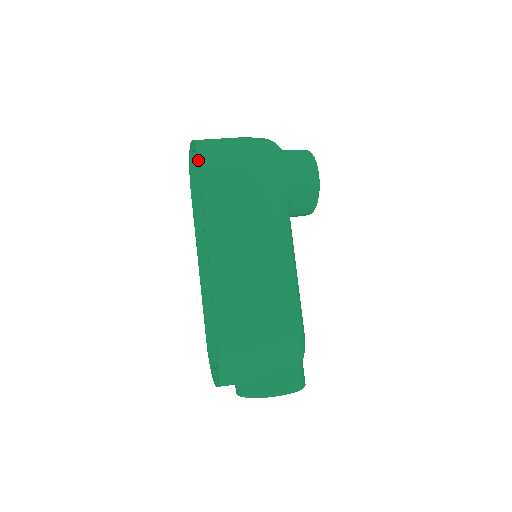
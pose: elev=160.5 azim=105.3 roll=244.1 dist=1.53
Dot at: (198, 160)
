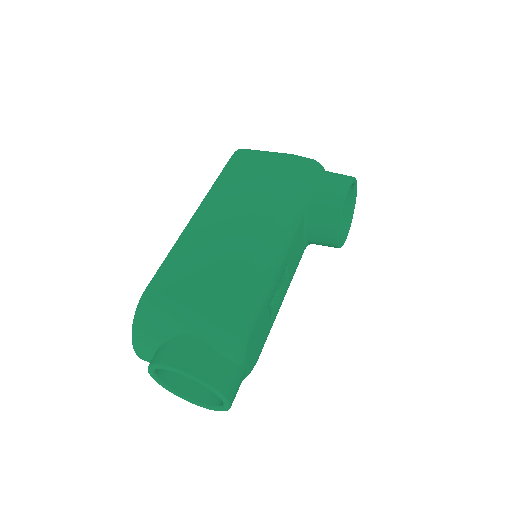
Dot at: (235, 152)
